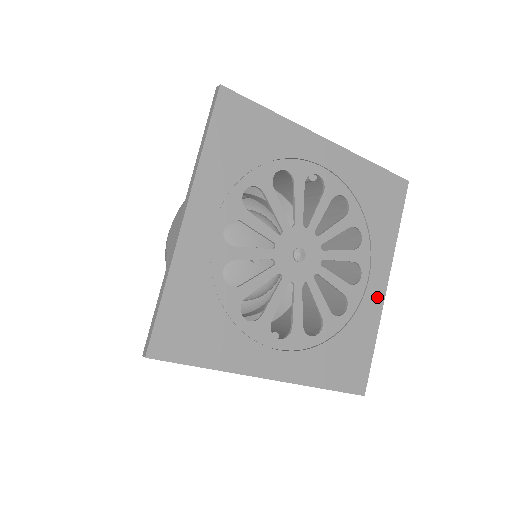
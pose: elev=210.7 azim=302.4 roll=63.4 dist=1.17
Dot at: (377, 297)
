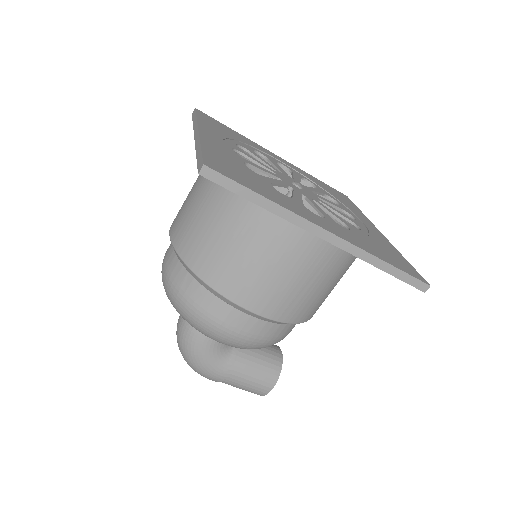
Dot at: (379, 234)
